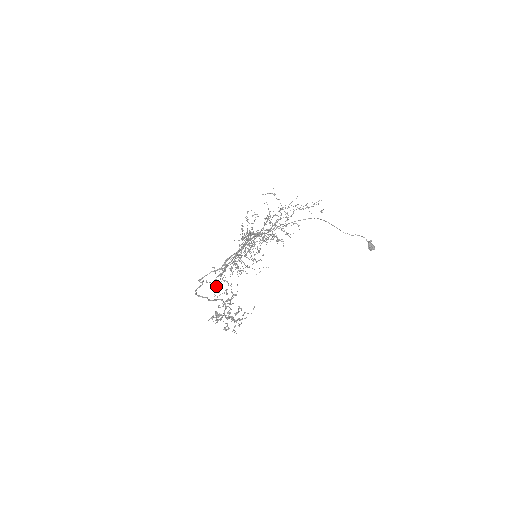
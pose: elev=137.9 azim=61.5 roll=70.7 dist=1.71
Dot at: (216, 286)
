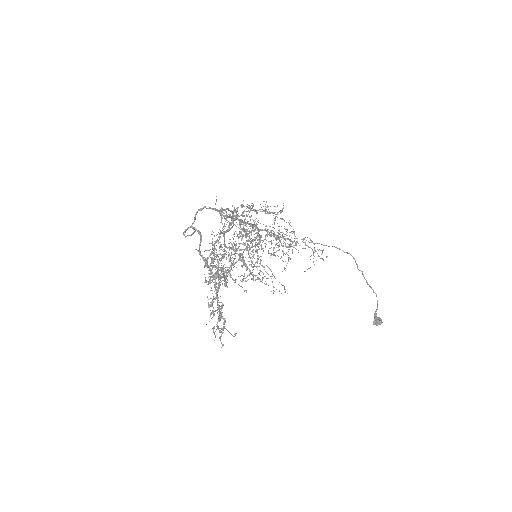
Dot at: occluded
